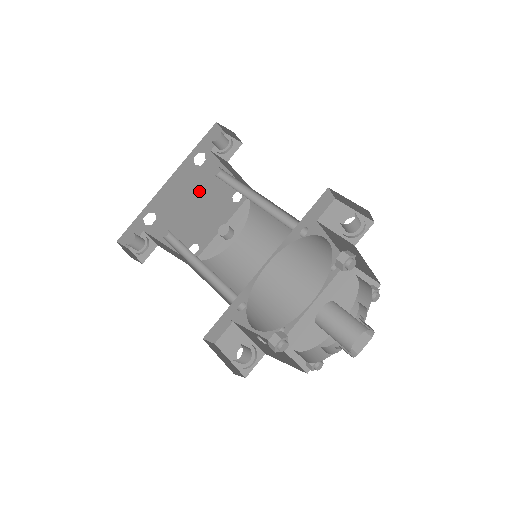
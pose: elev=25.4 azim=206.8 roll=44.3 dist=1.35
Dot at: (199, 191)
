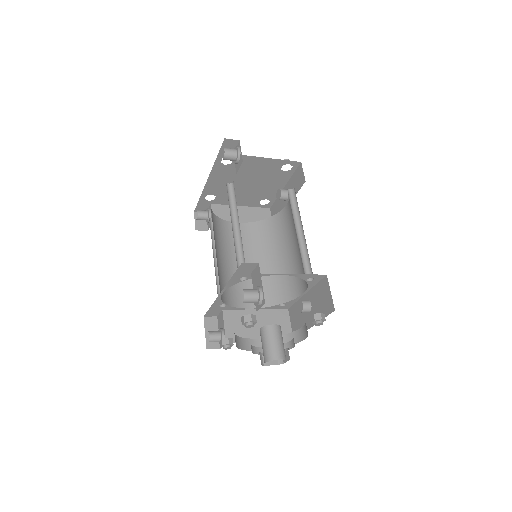
Dot at: (242, 175)
